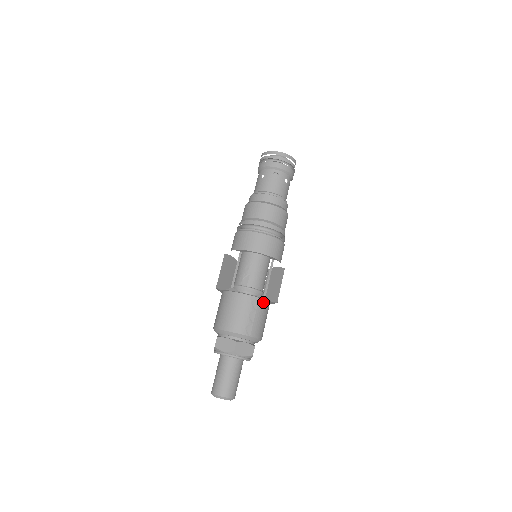
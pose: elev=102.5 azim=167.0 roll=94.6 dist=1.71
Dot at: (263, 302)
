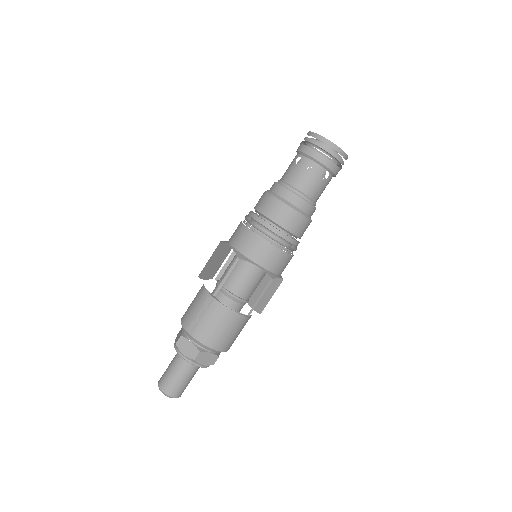
Dot at: (220, 305)
